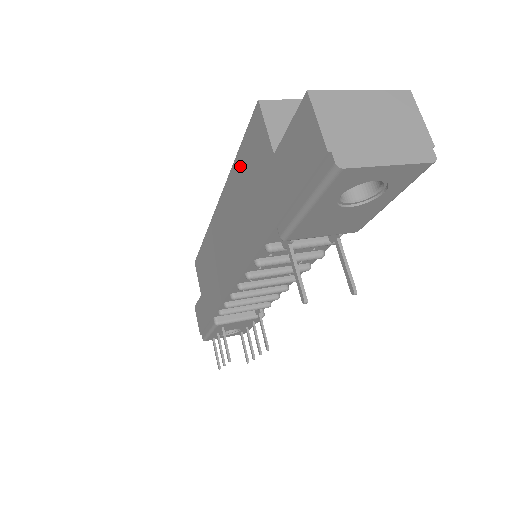
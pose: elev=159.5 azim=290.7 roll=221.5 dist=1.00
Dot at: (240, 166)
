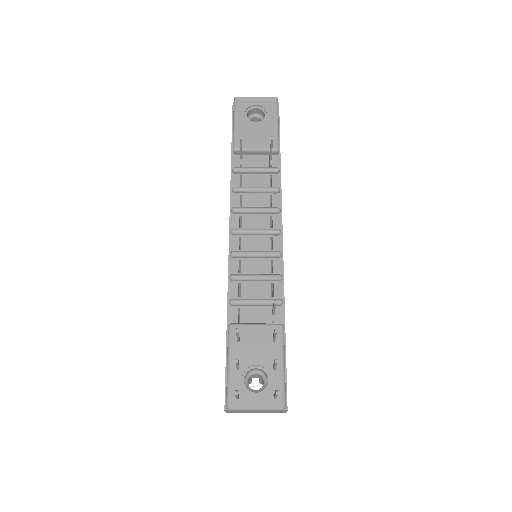
Dot at: occluded
